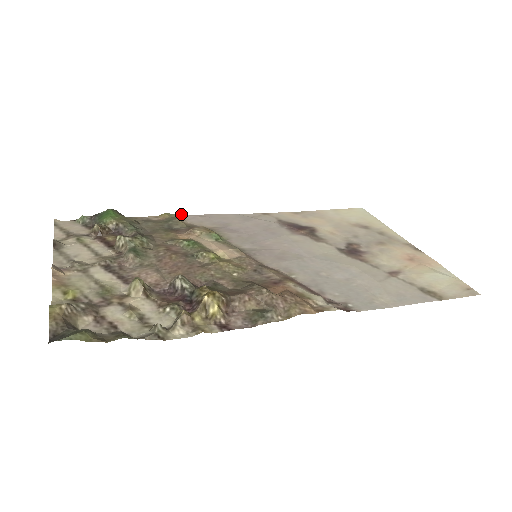
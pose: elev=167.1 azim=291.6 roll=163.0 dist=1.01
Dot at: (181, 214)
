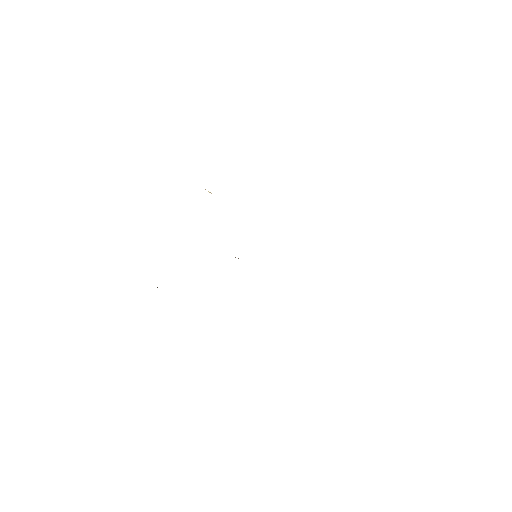
Dot at: occluded
